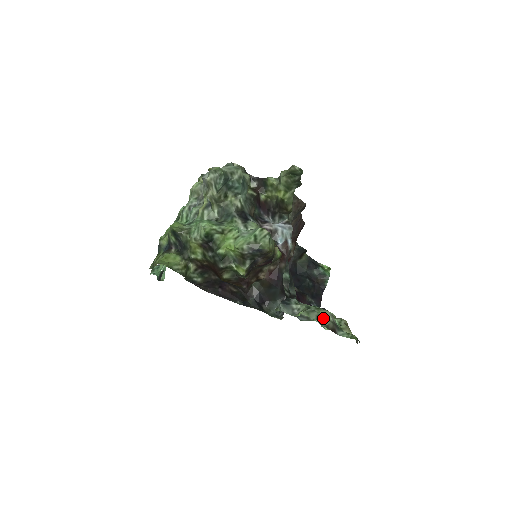
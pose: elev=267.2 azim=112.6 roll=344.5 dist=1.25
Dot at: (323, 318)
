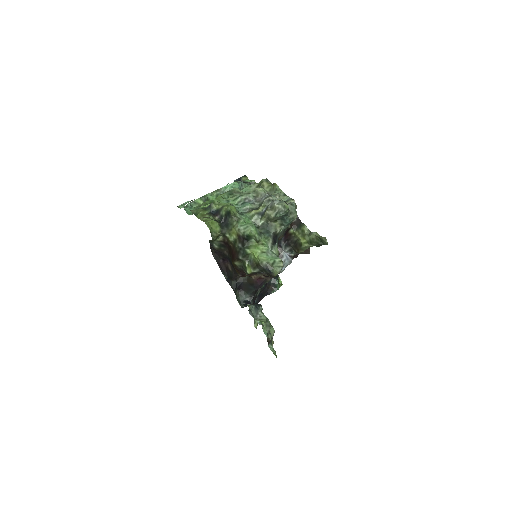
Dot at: (270, 332)
